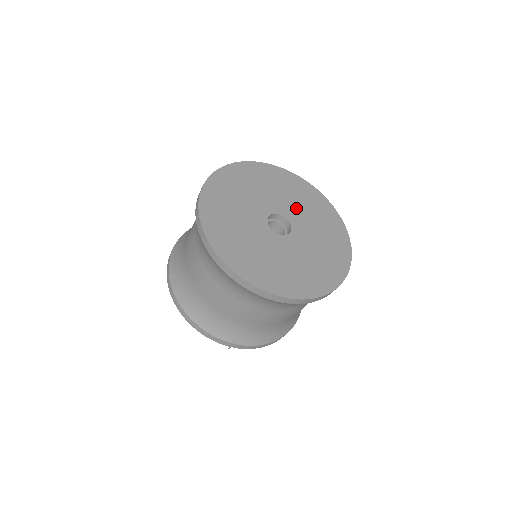
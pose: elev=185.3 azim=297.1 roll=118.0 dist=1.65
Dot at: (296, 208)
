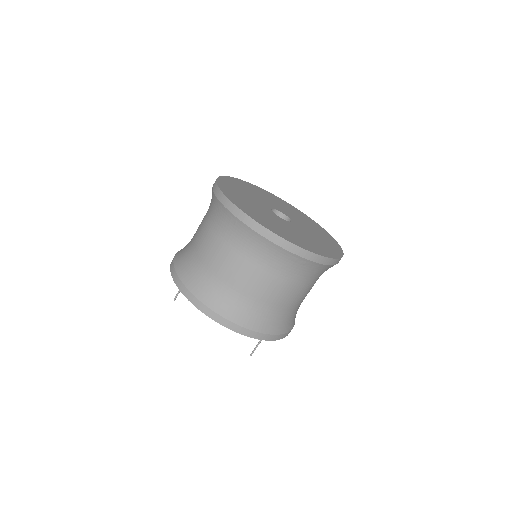
Dot at: (271, 202)
